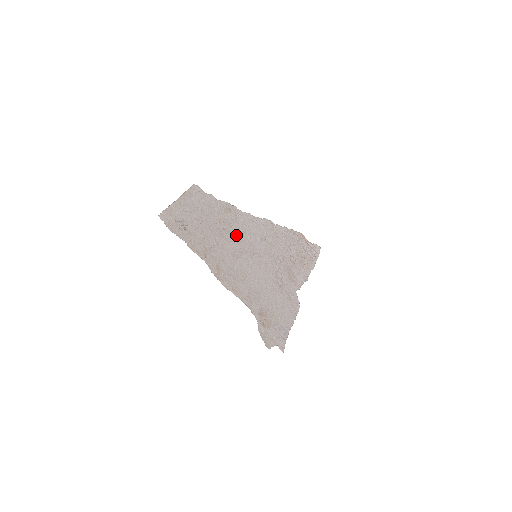
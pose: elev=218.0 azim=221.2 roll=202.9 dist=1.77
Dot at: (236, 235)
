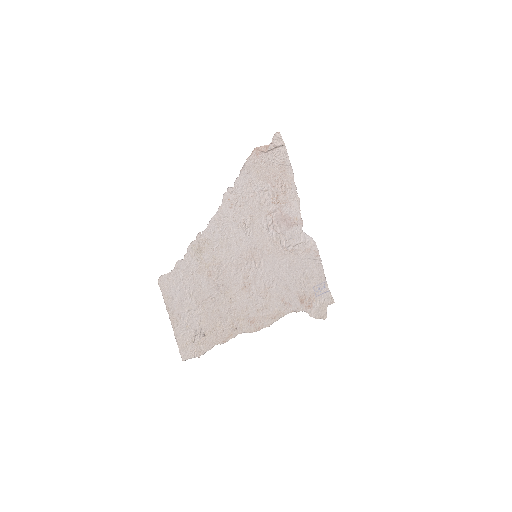
Dot at: (228, 265)
